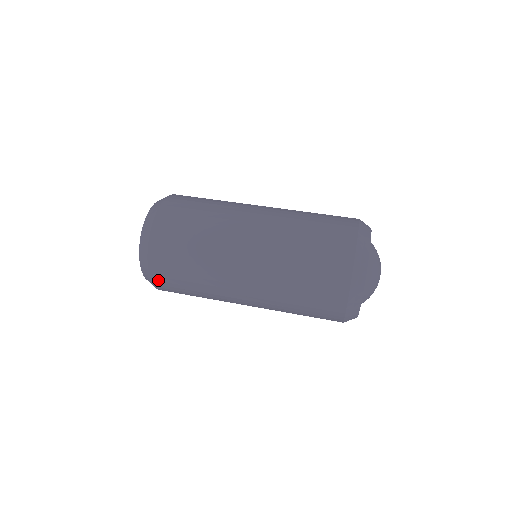
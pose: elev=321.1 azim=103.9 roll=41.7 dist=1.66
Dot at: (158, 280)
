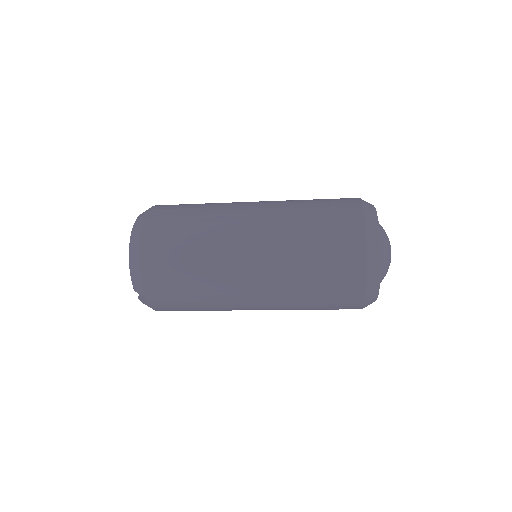
Dot at: (150, 274)
